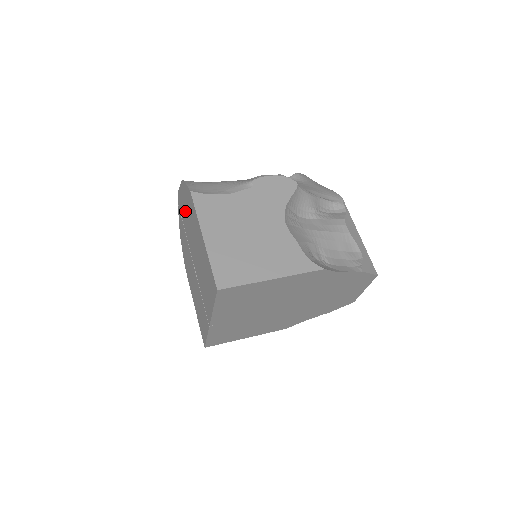
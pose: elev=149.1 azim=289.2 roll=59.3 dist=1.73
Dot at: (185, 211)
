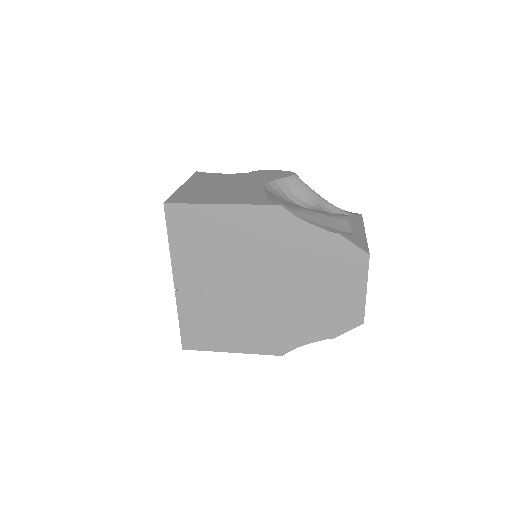
Dot at: occluded
